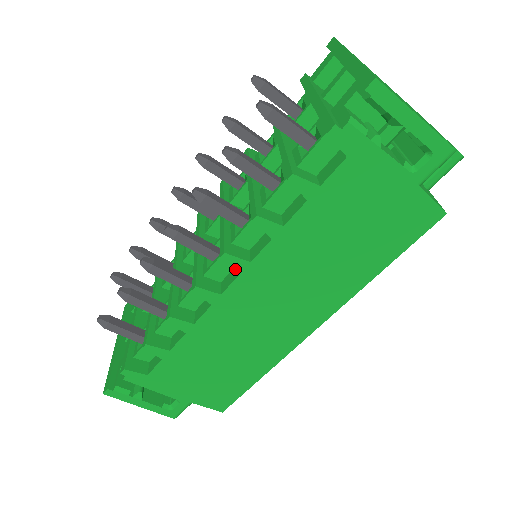
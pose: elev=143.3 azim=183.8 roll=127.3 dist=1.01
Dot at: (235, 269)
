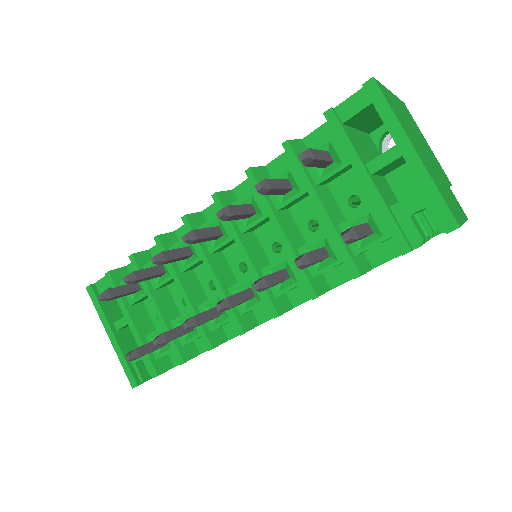
Dot at: occluded
